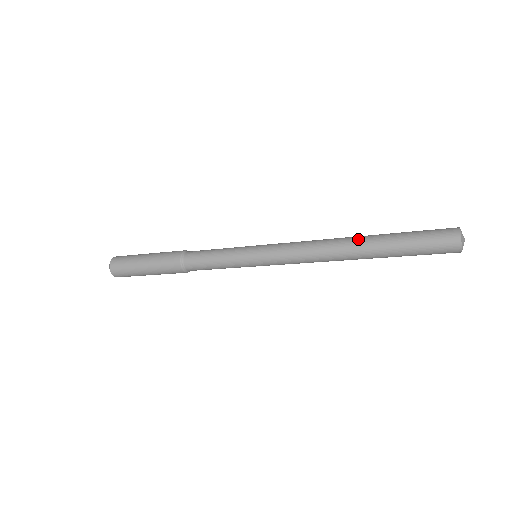
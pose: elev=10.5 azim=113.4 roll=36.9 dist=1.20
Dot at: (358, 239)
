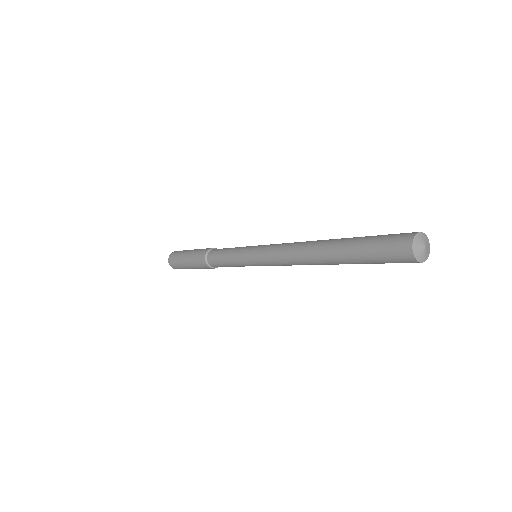
Dot at: (323, 245)
